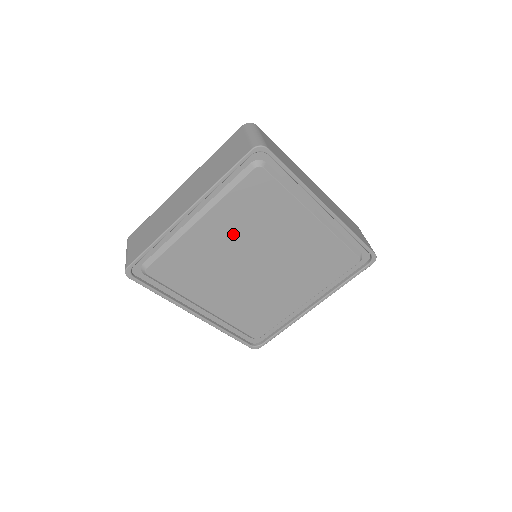
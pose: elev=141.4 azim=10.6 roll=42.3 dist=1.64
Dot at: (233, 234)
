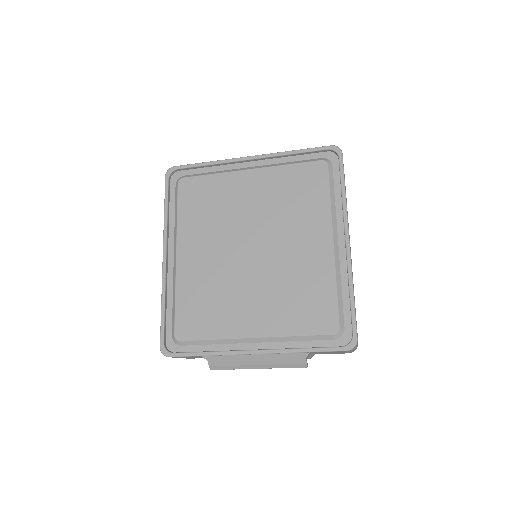
Dot at: (262, 201)
